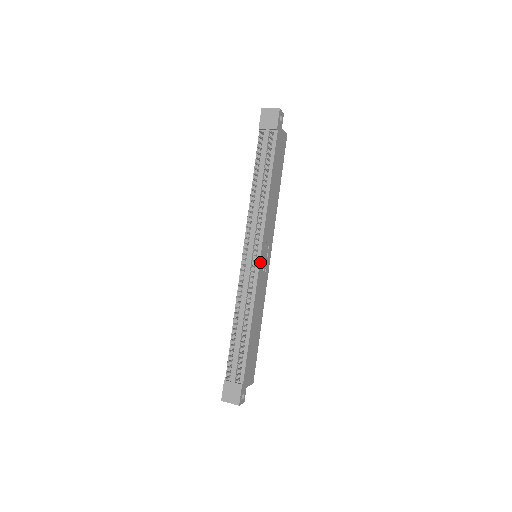
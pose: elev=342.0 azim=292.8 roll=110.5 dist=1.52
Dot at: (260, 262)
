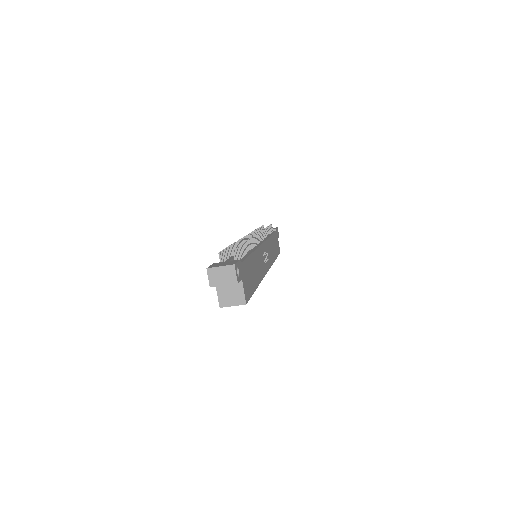
Dot at: (263, 245)
